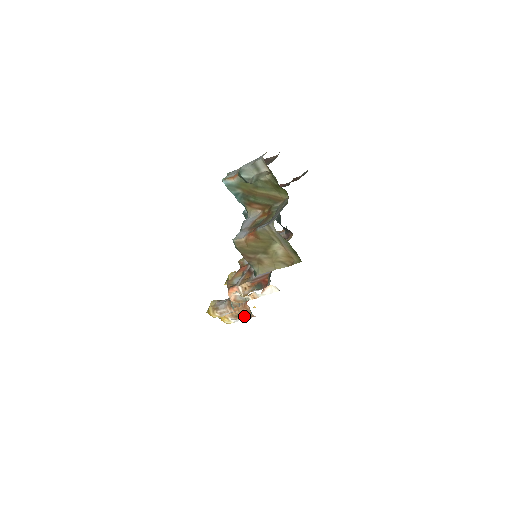
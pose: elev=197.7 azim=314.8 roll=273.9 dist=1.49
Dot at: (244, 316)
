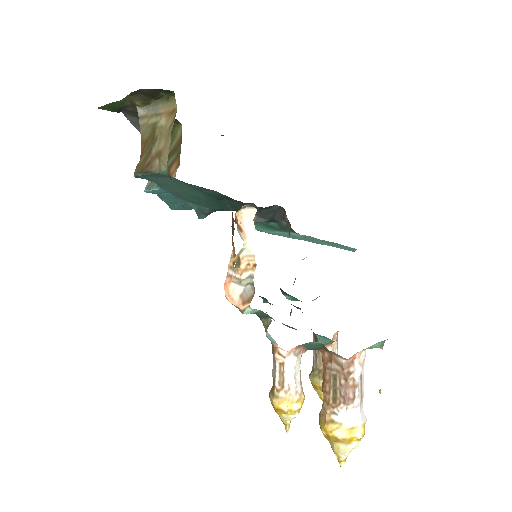
Dot at: (339, 381)
